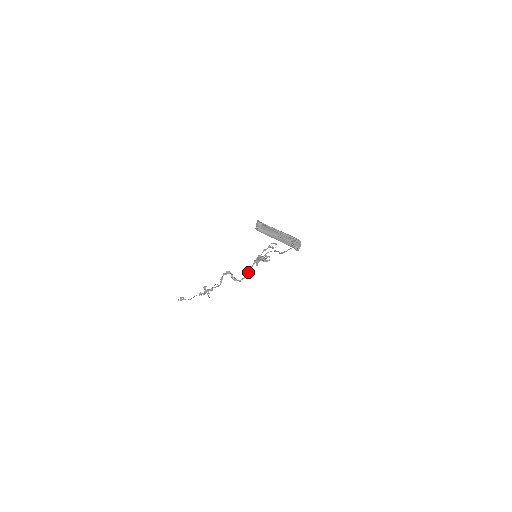
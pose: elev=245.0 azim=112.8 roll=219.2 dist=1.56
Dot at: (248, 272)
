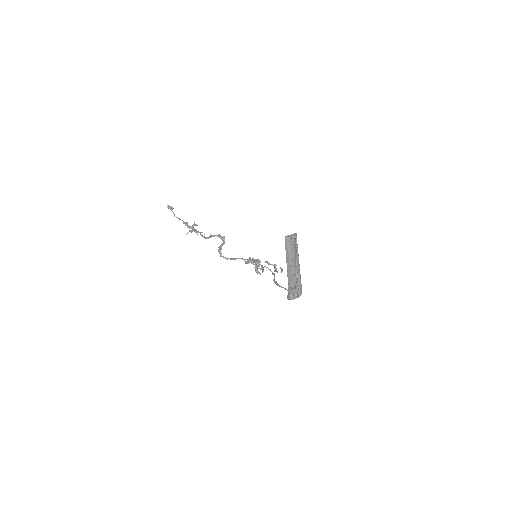
Dot at: (235, 259)
